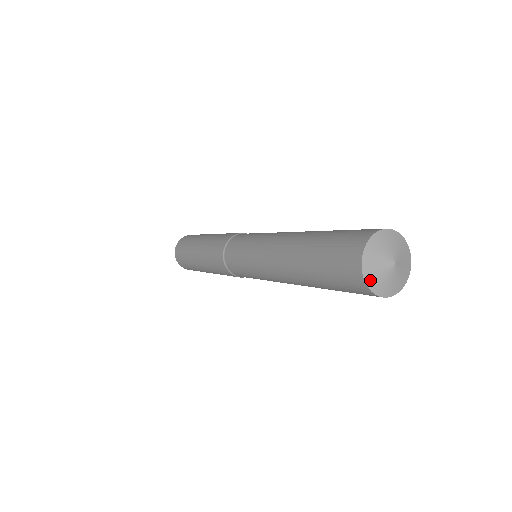
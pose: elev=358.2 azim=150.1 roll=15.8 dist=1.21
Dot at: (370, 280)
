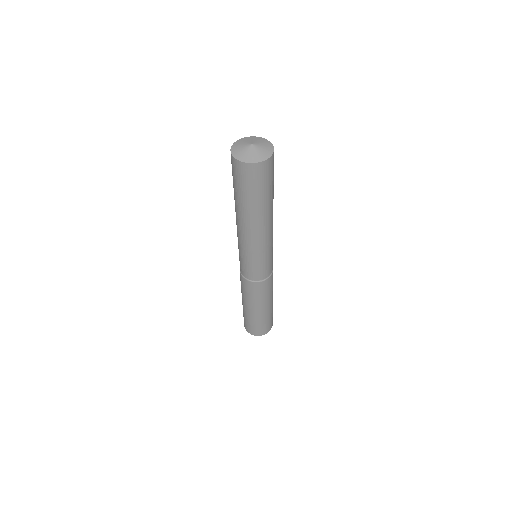
Dot at: (234, 151)
